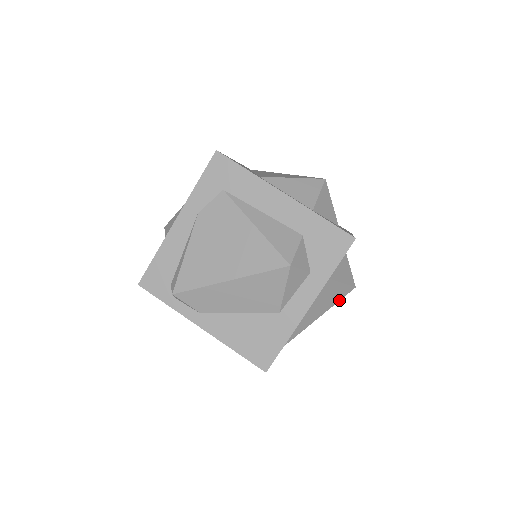
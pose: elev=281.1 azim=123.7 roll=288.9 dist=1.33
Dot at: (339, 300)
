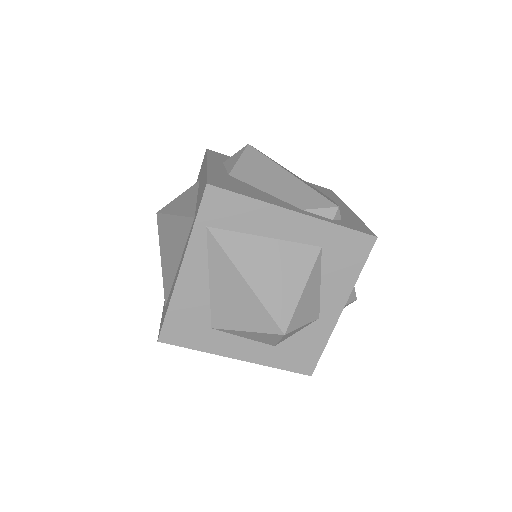
Dot at: occluded
